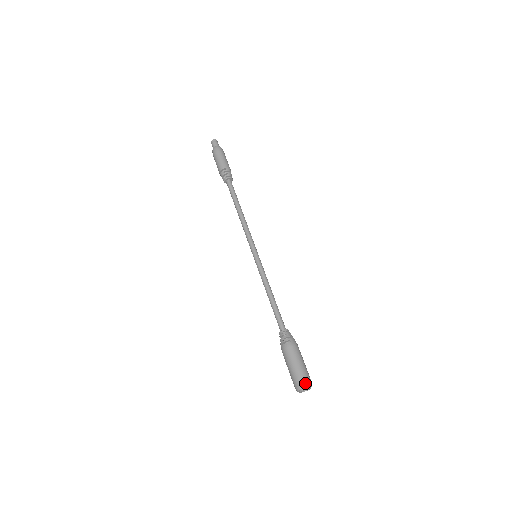
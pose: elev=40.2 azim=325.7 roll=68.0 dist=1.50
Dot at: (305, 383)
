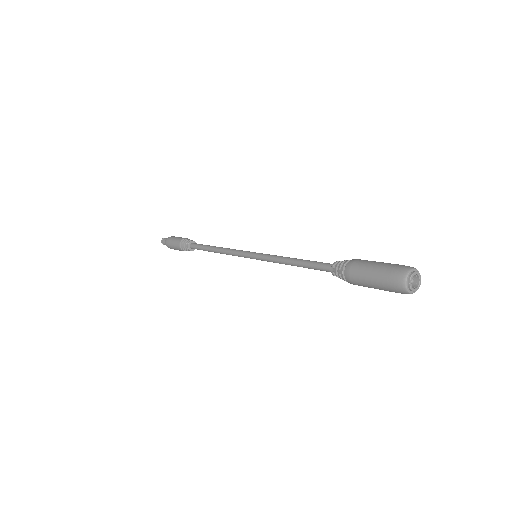
Dot at: (404, 269)
